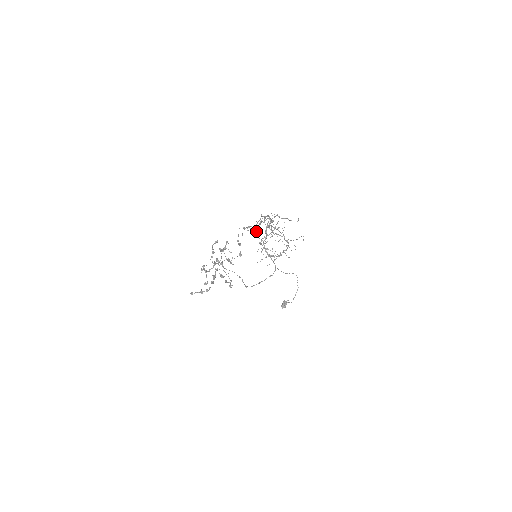
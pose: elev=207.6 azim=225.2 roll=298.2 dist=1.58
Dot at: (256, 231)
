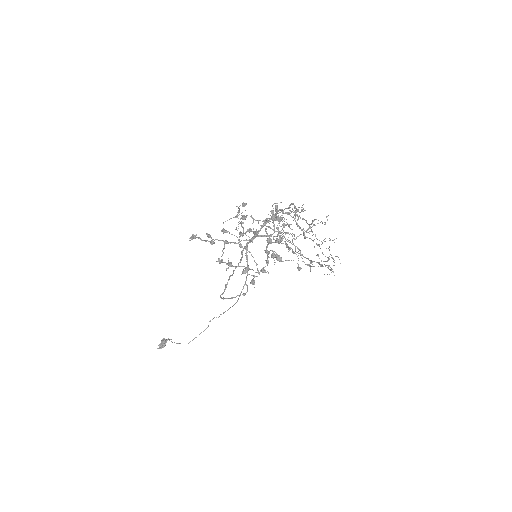
Dot at: (303, 219)
